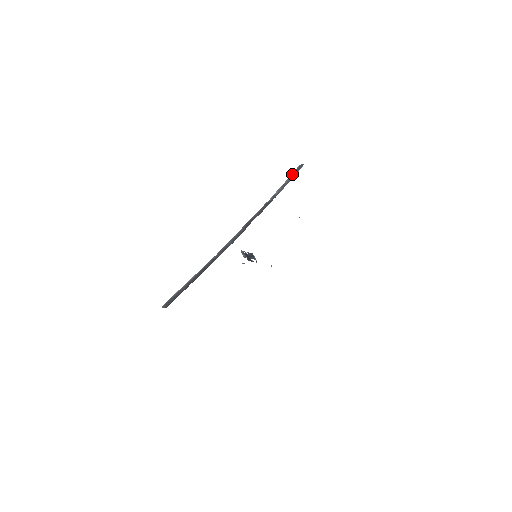
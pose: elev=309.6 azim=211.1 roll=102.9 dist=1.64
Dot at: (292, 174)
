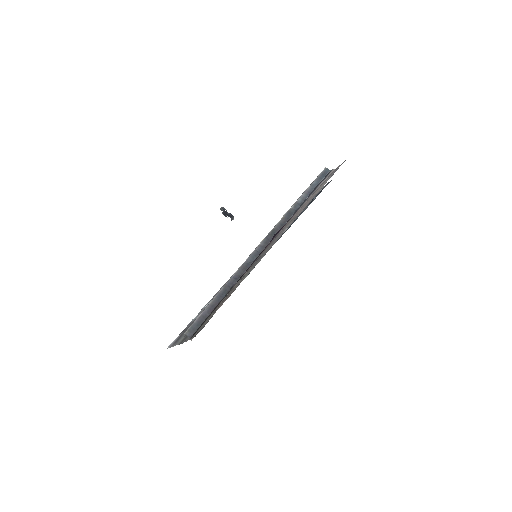
Dot at: (317, 179)
